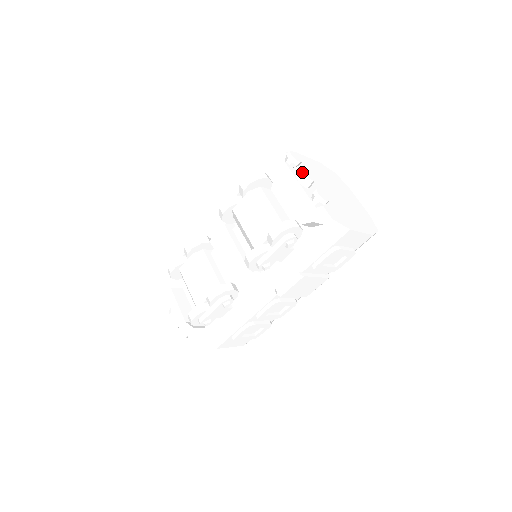
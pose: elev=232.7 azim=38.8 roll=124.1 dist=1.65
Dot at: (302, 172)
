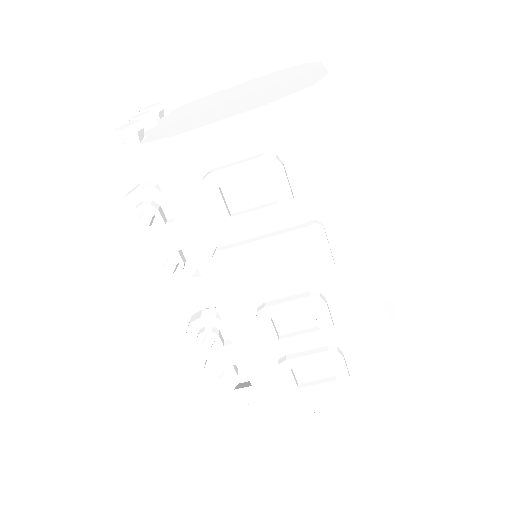
Dot at: occluded
